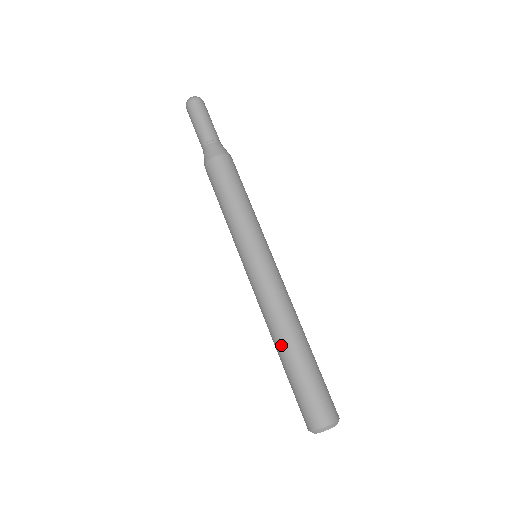
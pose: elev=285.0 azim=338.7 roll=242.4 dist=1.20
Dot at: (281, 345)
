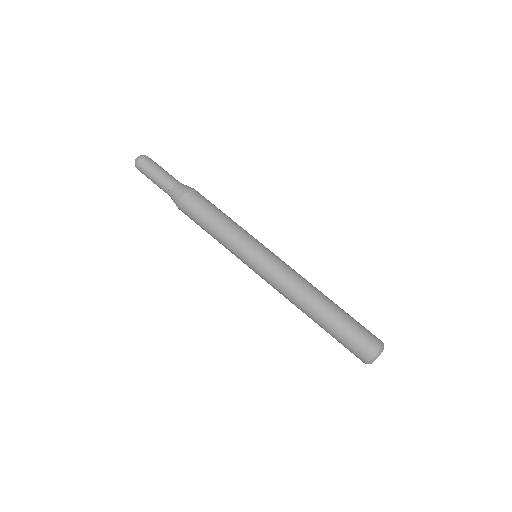
Dot at: (309, 316)
